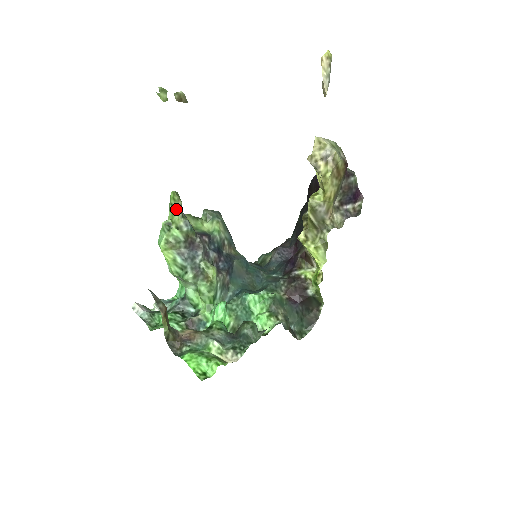
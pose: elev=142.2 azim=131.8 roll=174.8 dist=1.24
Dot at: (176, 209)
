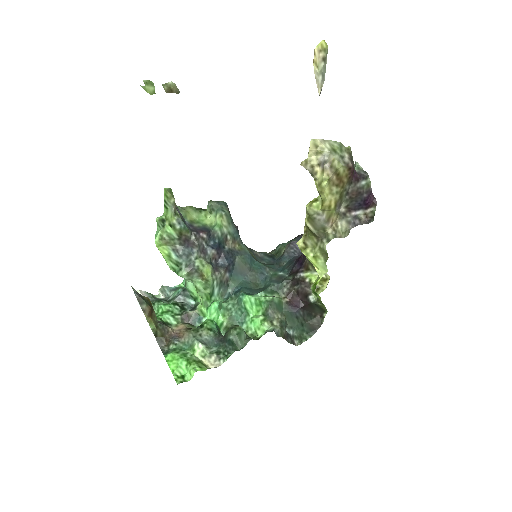
Dot at: (169, 206)
